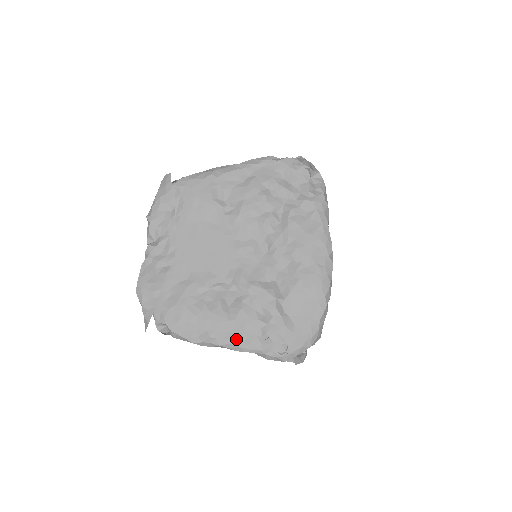
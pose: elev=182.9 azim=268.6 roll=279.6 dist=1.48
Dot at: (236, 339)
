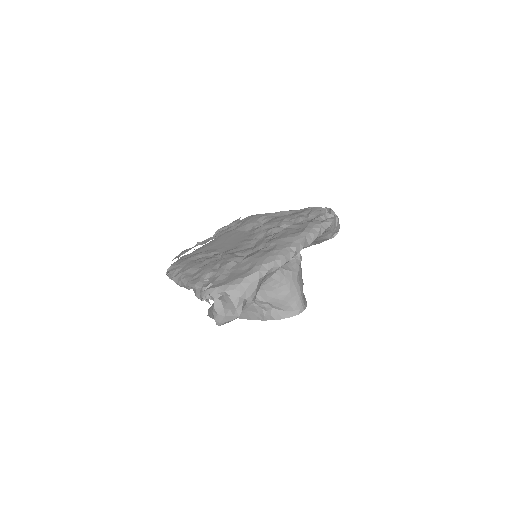
Dot at: (191, 277)
